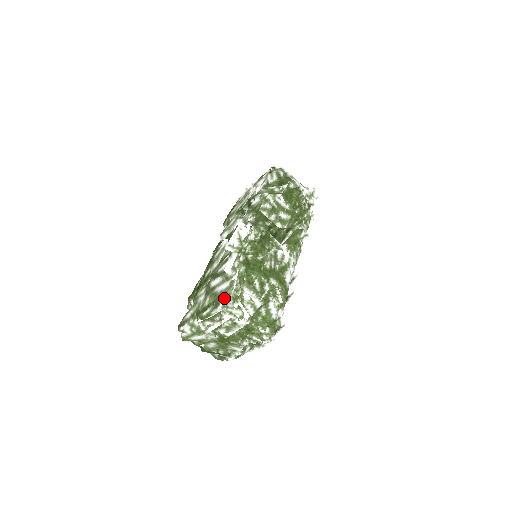
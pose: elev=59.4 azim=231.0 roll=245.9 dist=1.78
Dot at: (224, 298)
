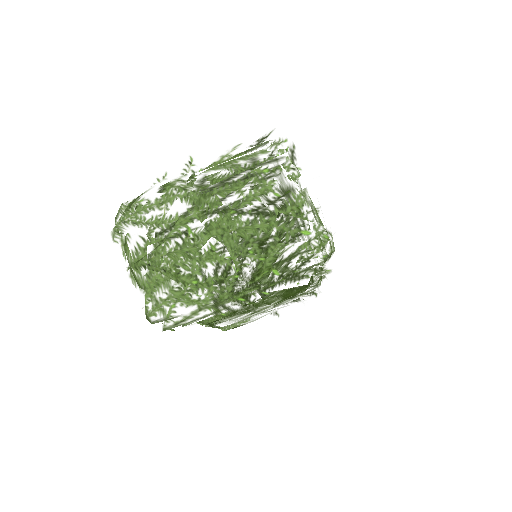
Dot at: occluded
